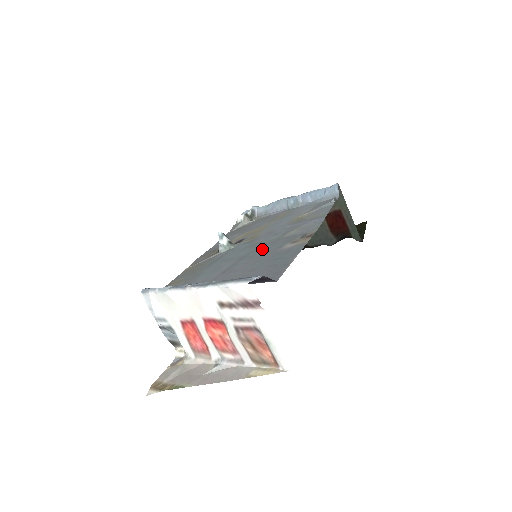
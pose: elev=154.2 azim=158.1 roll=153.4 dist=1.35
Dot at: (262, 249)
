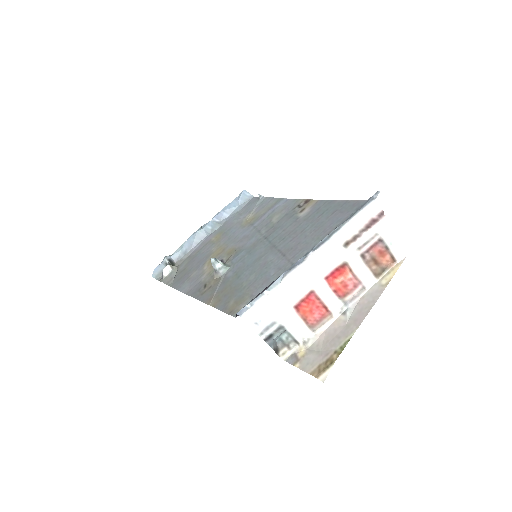
Dot at: (278, 234)
